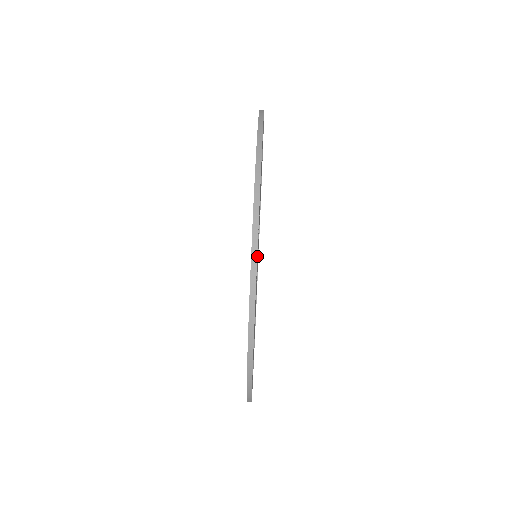
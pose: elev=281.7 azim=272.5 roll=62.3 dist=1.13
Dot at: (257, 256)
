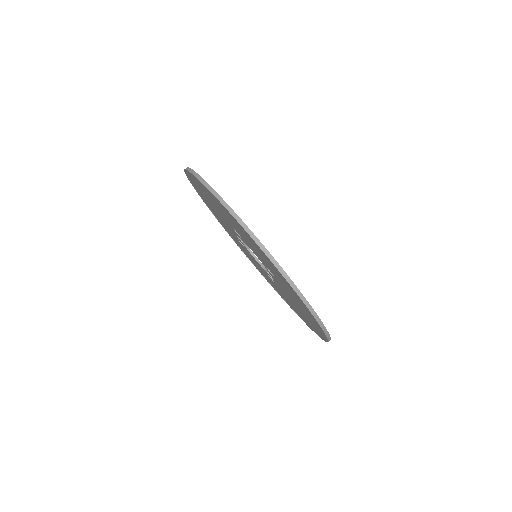
Dot at: occluded
